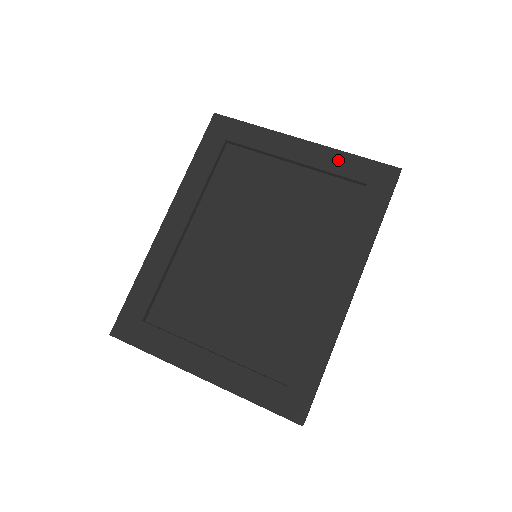
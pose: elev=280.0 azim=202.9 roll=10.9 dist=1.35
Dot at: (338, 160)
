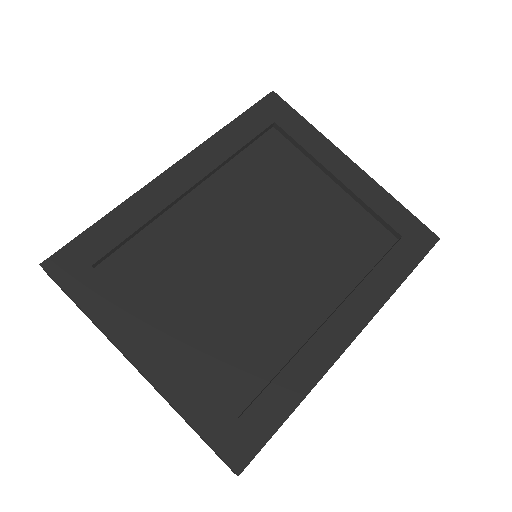
Dot at: (382, 200)
